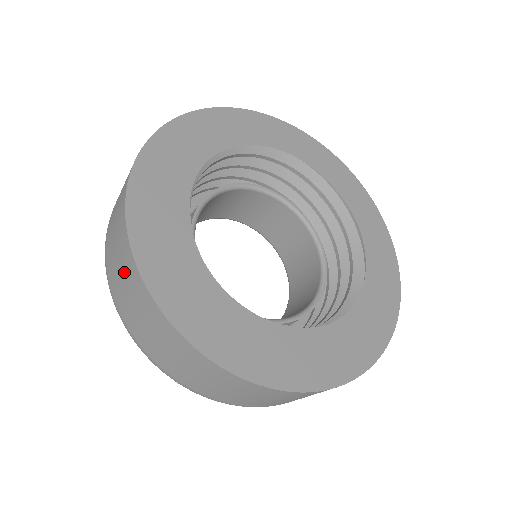
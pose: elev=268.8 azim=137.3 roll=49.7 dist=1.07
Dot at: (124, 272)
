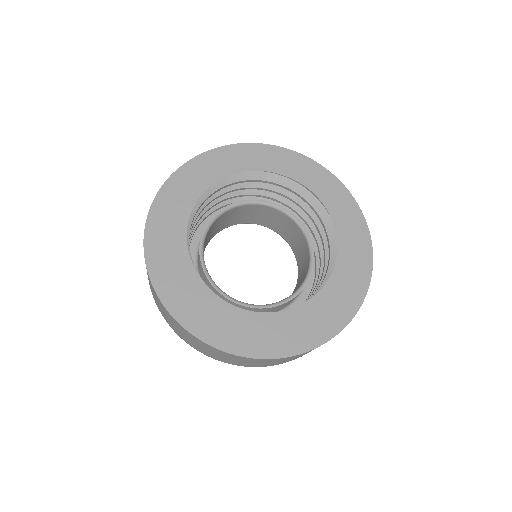
Dot at: (181, 331)
